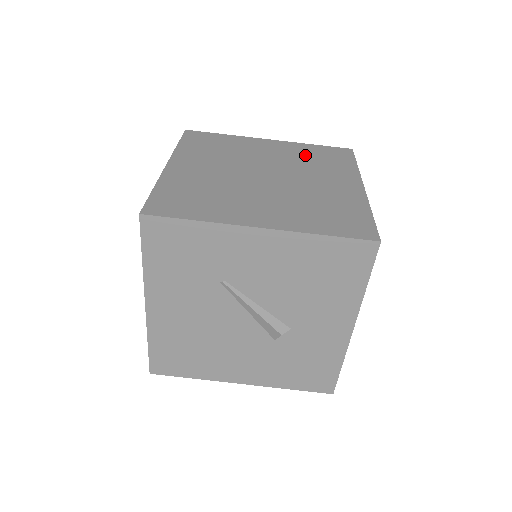
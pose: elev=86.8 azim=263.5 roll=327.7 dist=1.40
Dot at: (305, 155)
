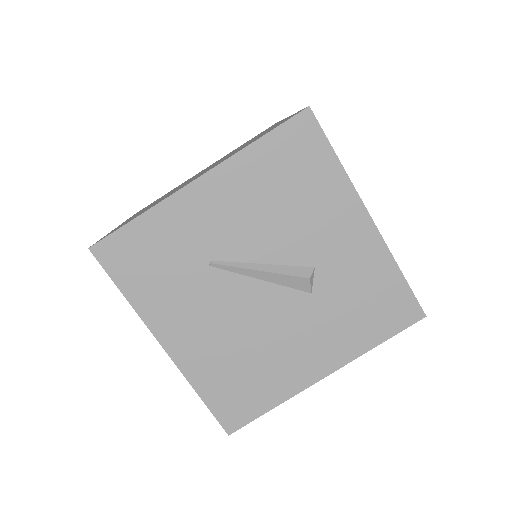
Dot at: occluded
